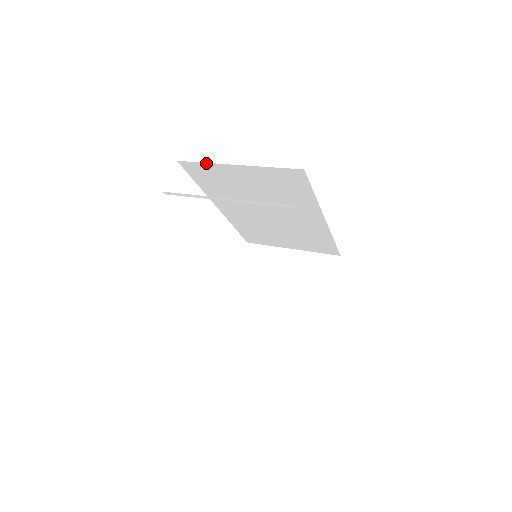
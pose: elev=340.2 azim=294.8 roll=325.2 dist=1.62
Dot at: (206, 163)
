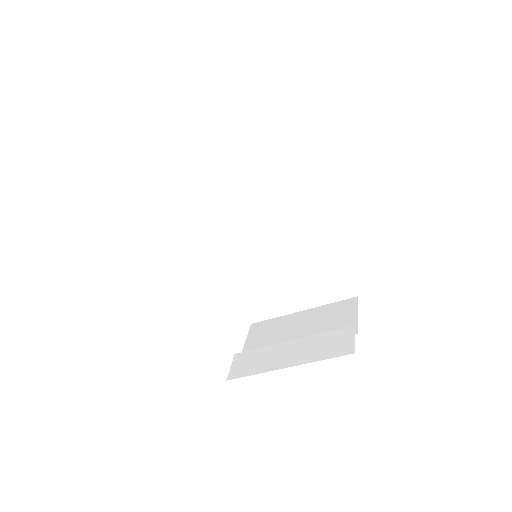
Dot at: occluded
